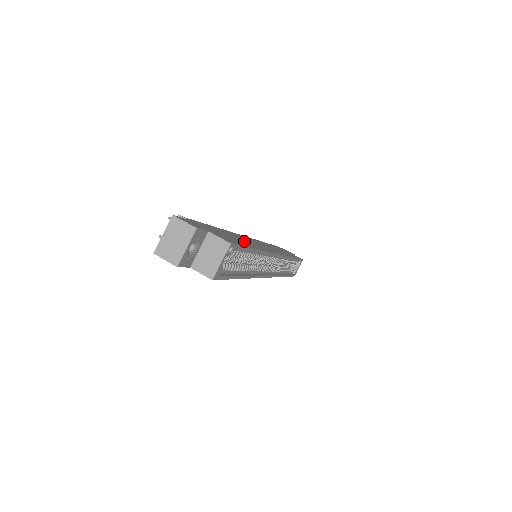
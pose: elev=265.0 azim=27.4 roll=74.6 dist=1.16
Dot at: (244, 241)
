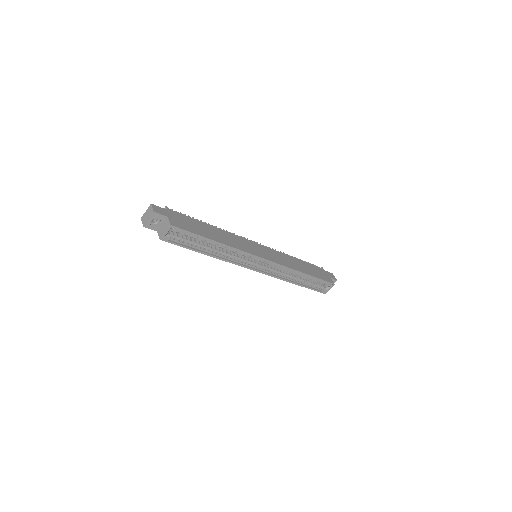
Dot at: (217, 236)
